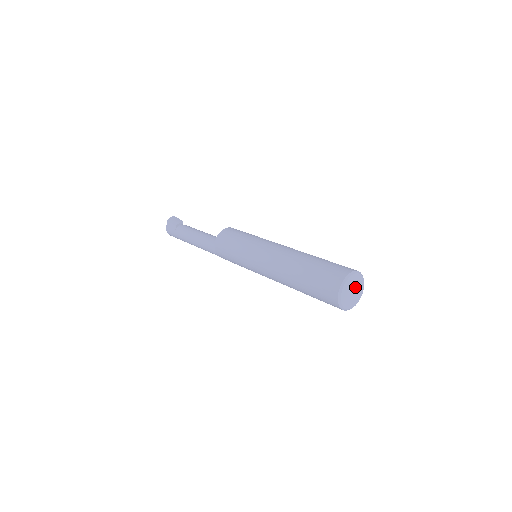
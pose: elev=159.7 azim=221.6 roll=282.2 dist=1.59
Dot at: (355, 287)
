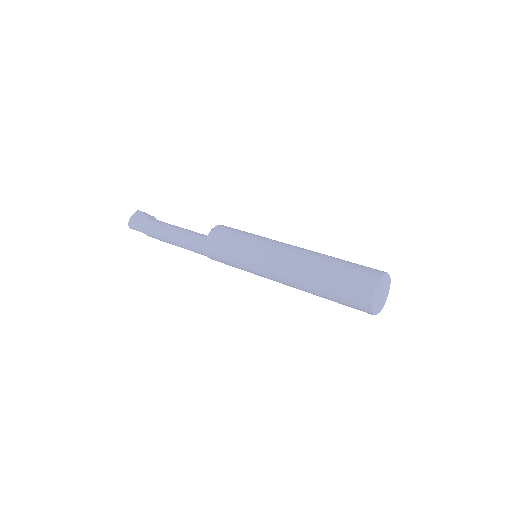
Dot at: (384, 293)
